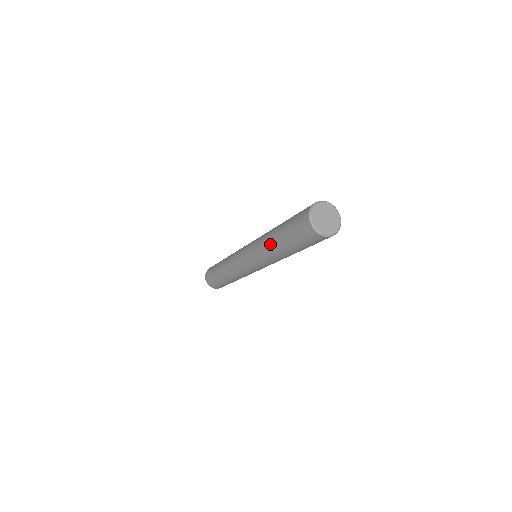
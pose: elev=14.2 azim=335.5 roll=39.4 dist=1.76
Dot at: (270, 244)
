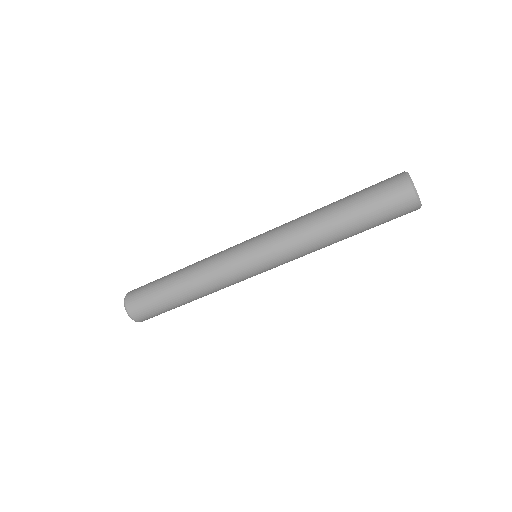
Dot at: (320, 218)
